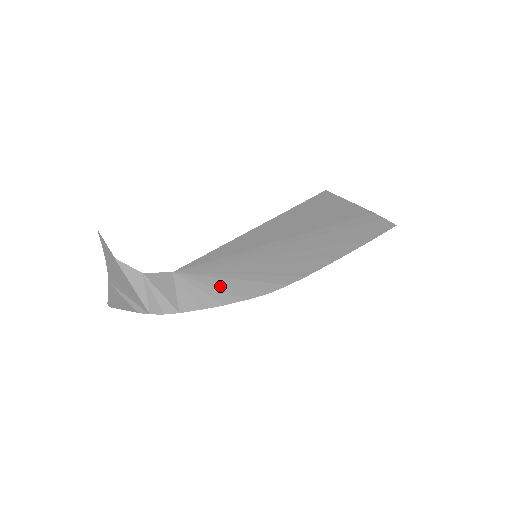
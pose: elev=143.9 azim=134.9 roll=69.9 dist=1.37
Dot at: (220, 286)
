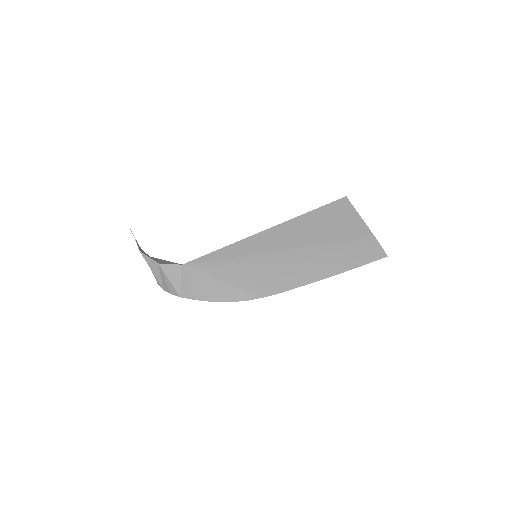
Dot at: (212, 285)
